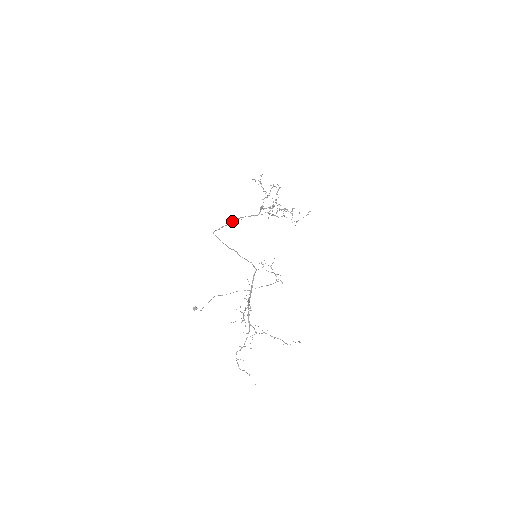
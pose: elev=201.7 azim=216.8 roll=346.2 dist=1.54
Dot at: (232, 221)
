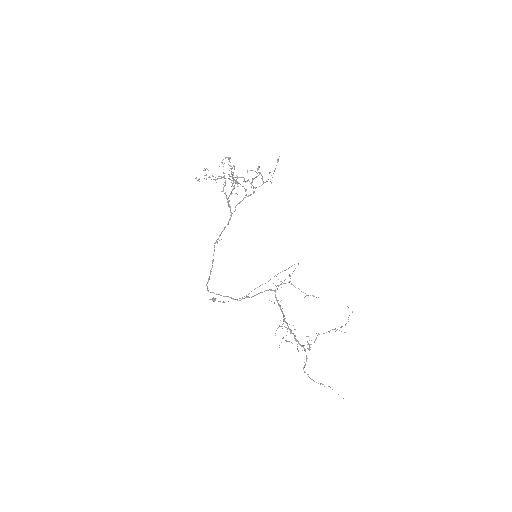
Dot at: (213, 254)
